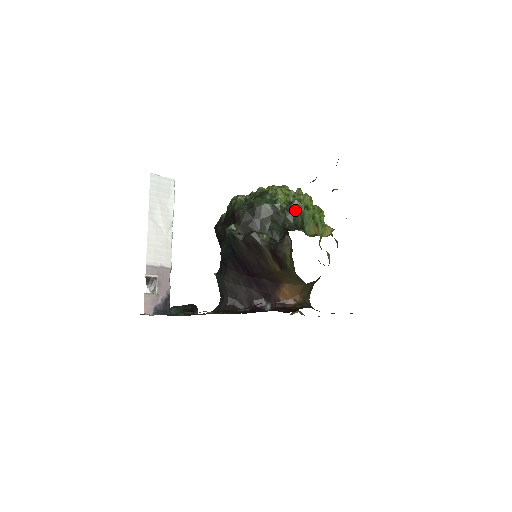
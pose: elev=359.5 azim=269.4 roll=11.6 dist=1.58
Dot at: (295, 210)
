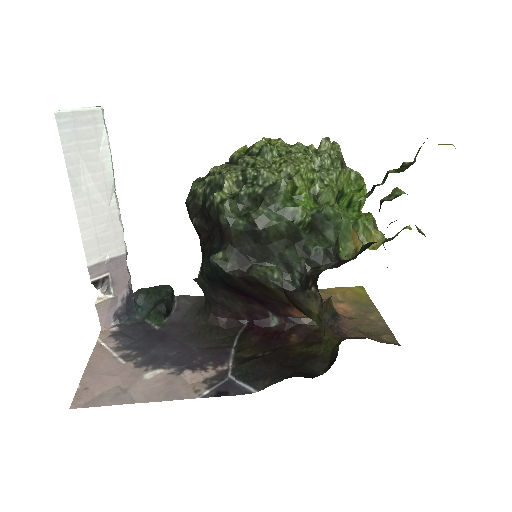
Dot at: (325, 222)
